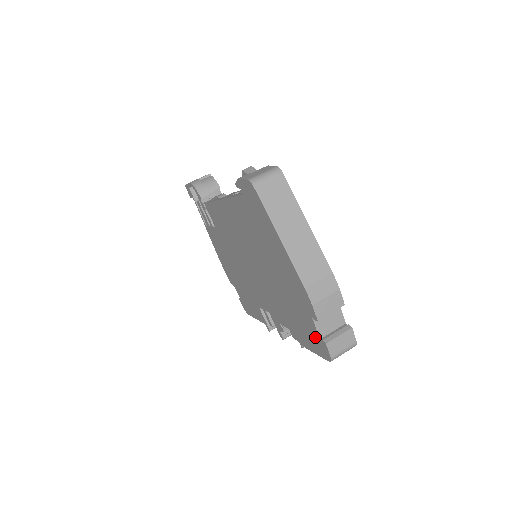
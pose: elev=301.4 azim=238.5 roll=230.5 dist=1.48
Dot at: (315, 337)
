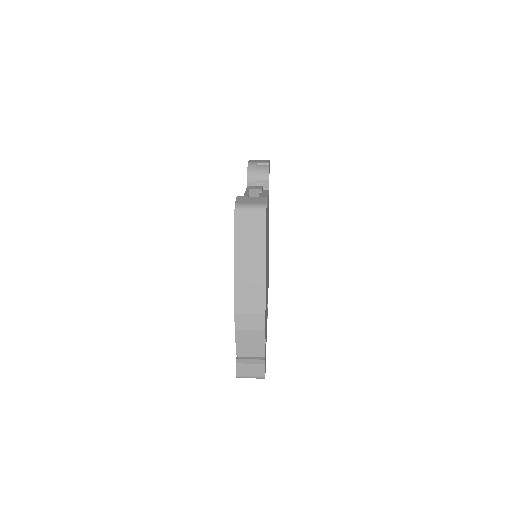
Dot at: occluded
